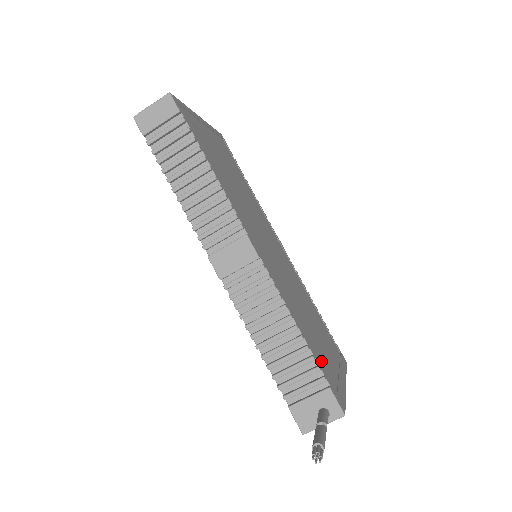
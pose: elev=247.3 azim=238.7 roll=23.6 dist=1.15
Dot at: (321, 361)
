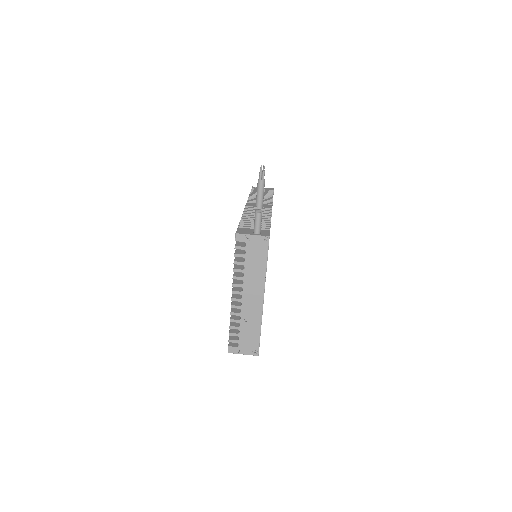
Dot at: occluded
